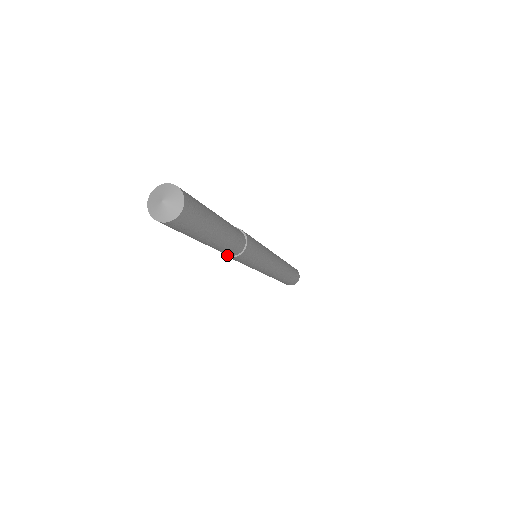
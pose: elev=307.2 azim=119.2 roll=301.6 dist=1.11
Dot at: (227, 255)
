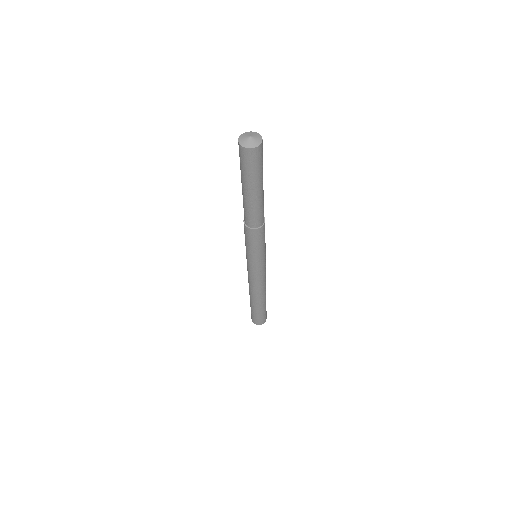
Dot at: (251, 228)
